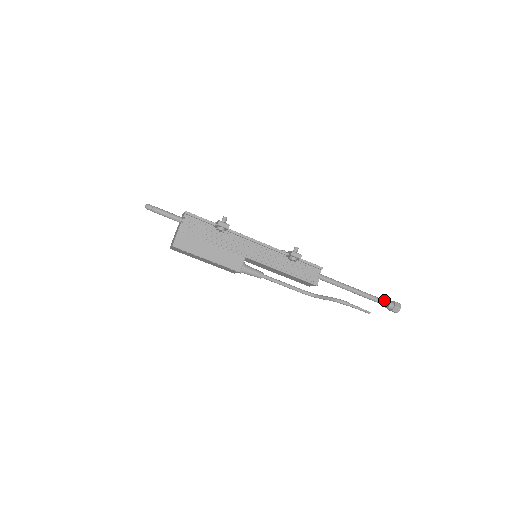
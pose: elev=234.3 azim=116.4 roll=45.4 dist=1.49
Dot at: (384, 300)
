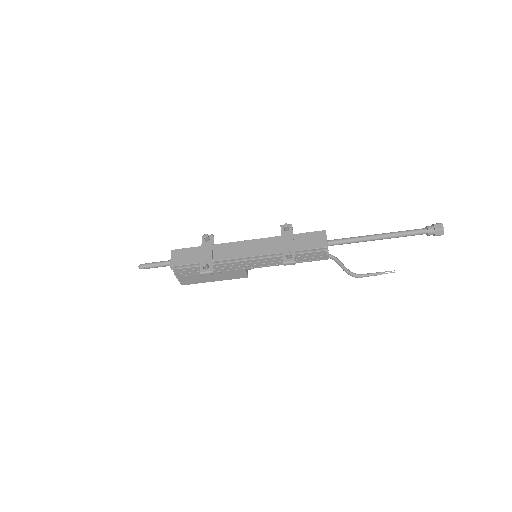
Dot at: (420, 232)
